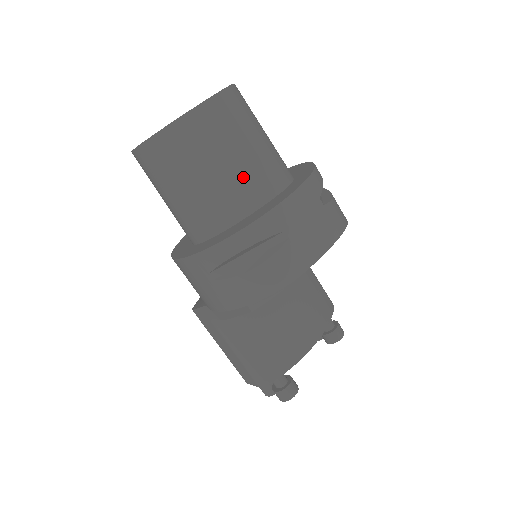
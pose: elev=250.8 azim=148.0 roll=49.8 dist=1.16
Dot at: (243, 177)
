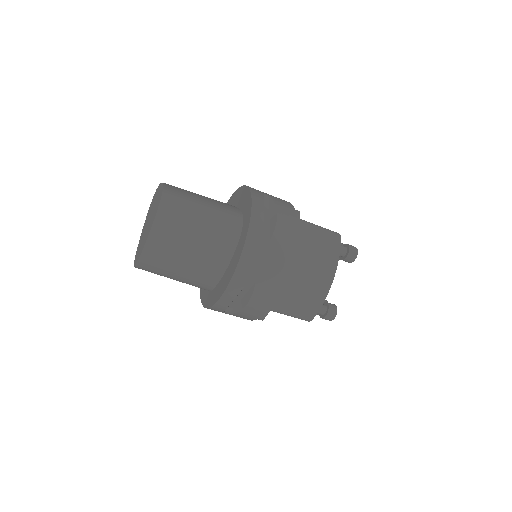
Dot at: (206, 253)
